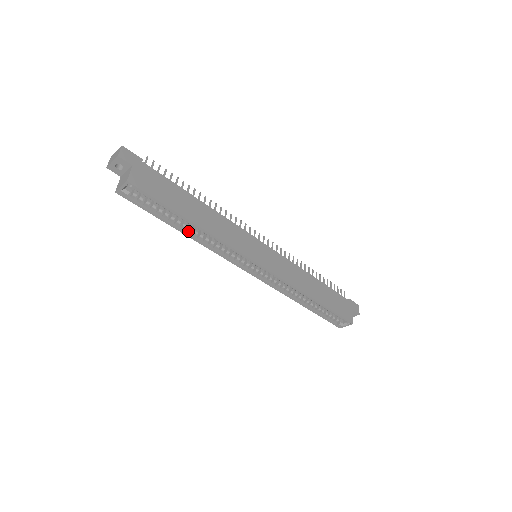
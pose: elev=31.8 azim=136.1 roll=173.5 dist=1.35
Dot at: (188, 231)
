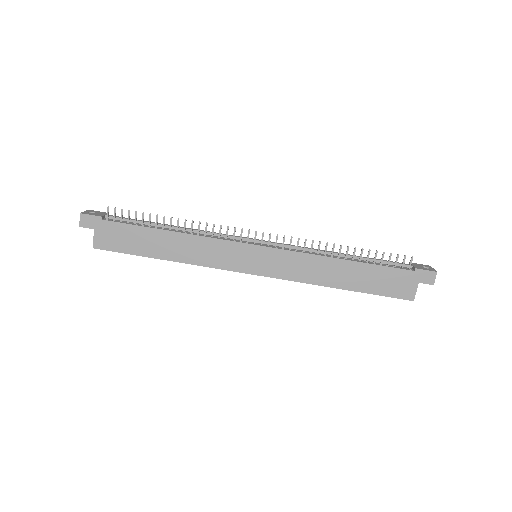
Dot at: occluded
